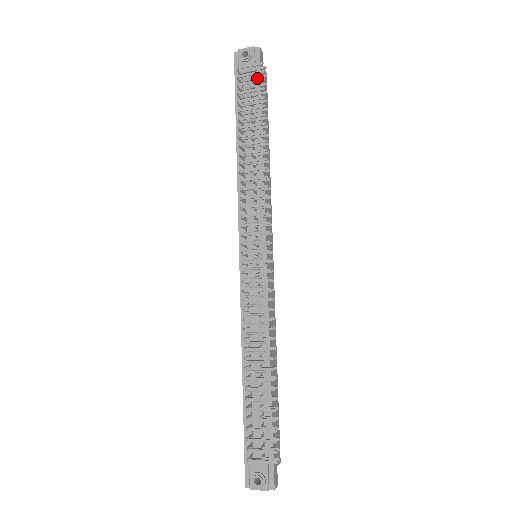
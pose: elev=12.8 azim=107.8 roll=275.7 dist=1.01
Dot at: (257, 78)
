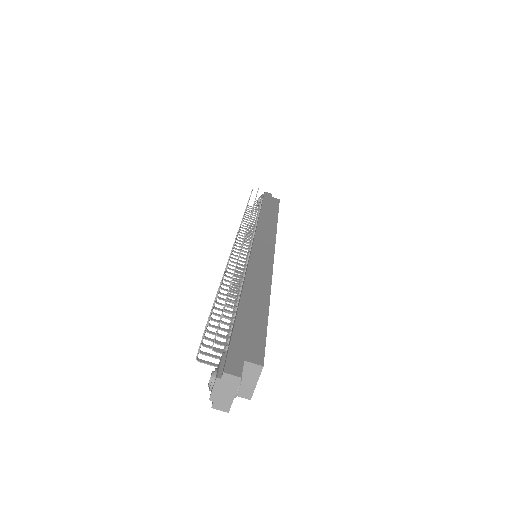
Dot at: occluded
